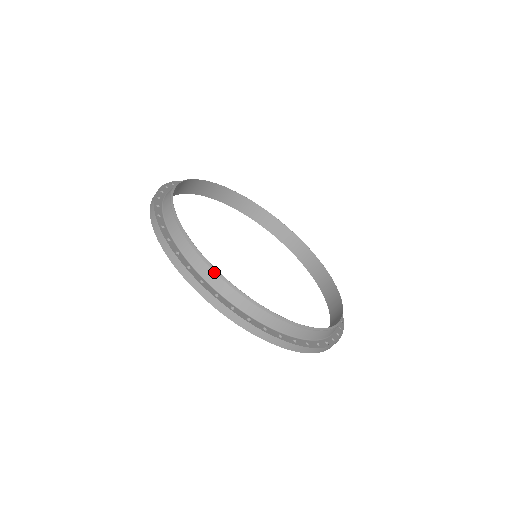
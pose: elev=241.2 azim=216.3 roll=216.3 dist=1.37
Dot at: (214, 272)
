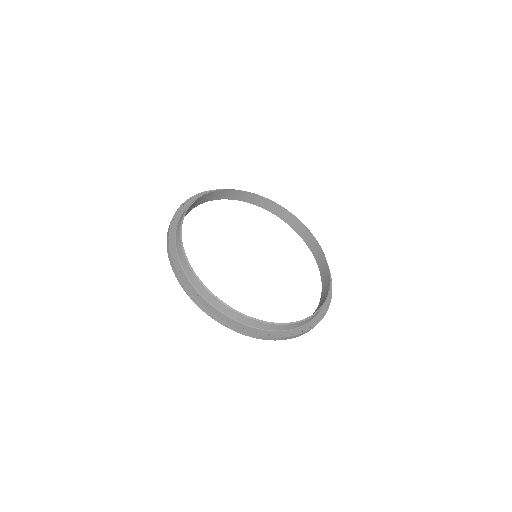
Dot at: (189, 267)
